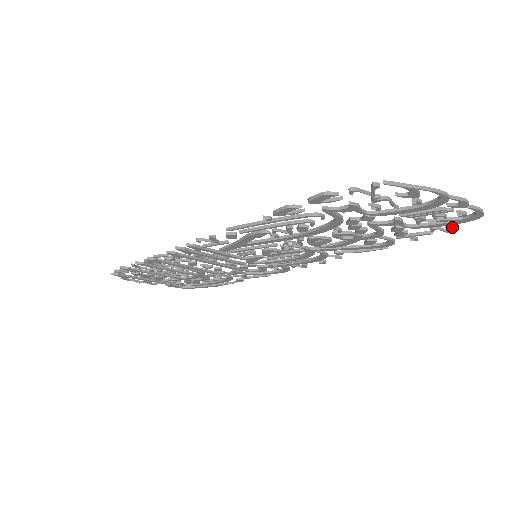
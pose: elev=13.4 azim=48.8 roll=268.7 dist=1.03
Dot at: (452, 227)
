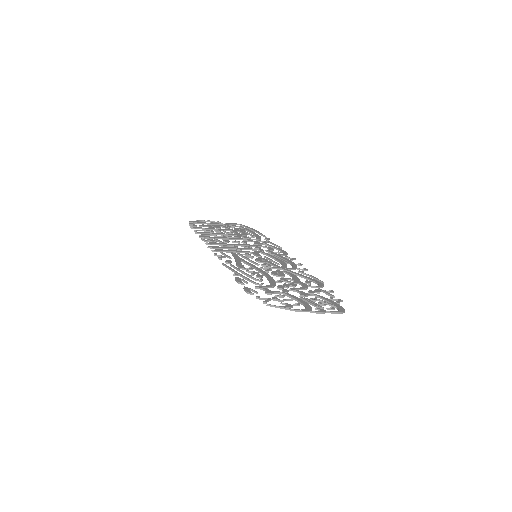
Dot at: (339, 304)
